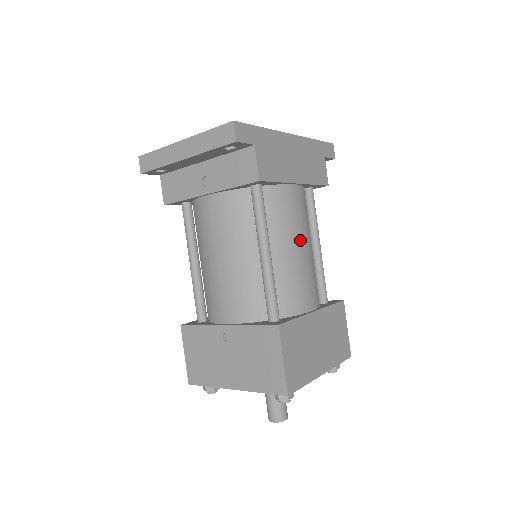
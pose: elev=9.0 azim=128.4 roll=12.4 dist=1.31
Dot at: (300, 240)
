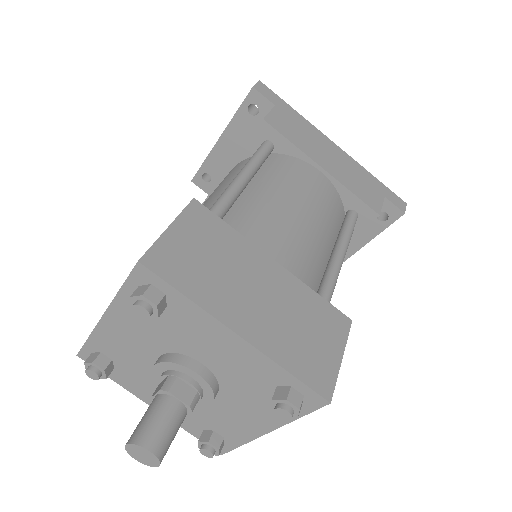
Dot at: (298, 202)
